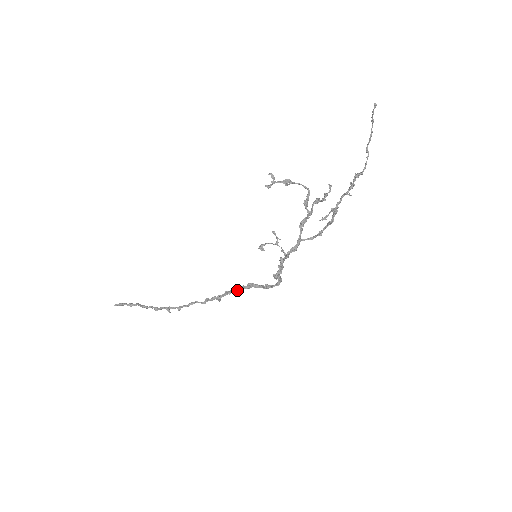
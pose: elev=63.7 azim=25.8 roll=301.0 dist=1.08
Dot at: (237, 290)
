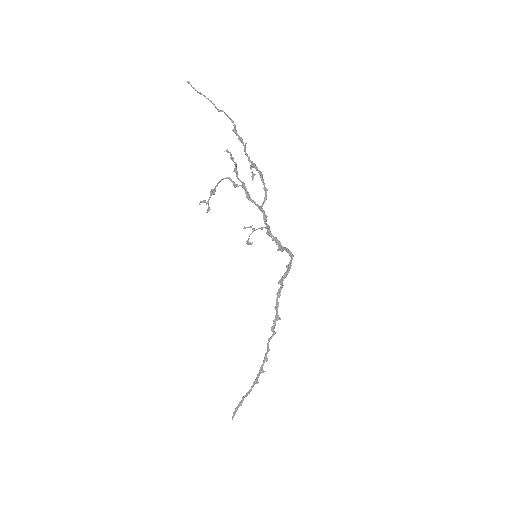
Dot at: (279, 296)
